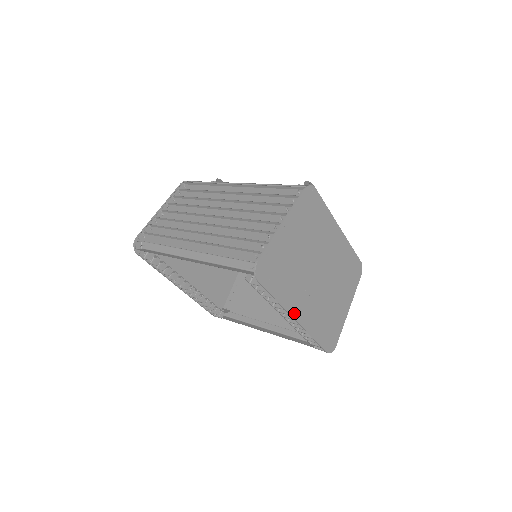
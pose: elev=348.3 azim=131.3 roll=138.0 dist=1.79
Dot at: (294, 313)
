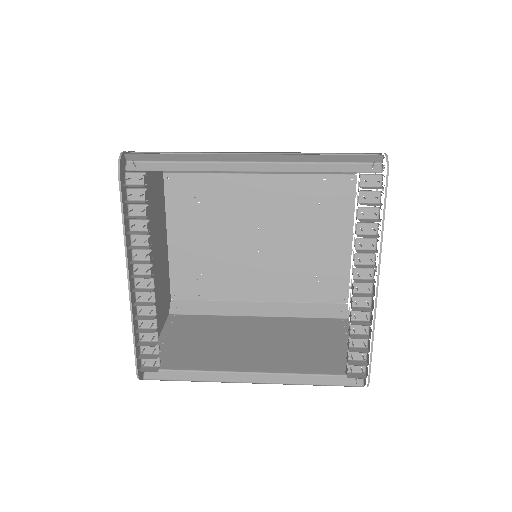
Dot at: (378, 269)
